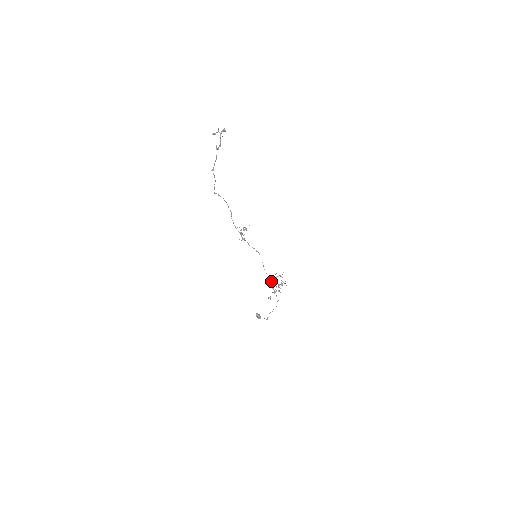
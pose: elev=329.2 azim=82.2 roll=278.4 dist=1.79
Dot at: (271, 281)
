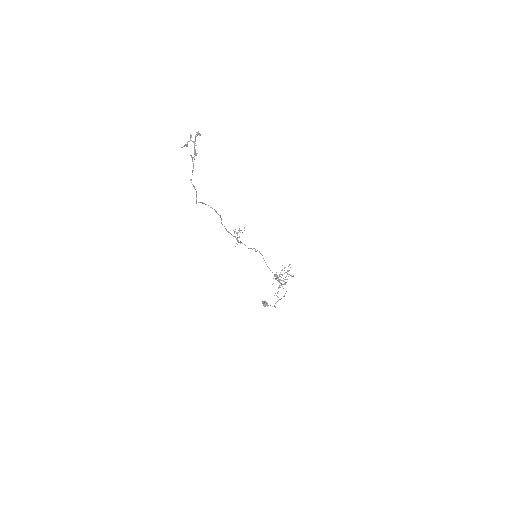
Dot at: (276, 276)
